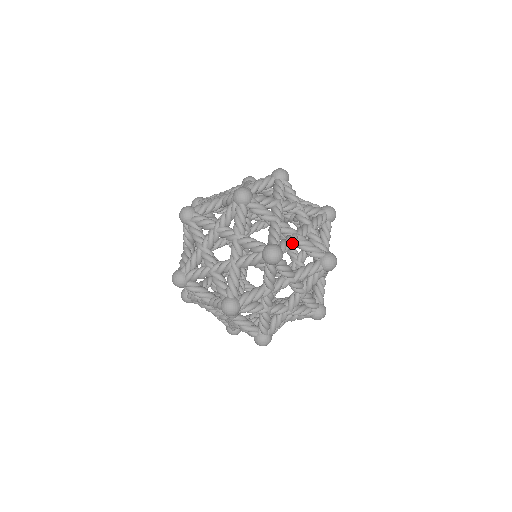
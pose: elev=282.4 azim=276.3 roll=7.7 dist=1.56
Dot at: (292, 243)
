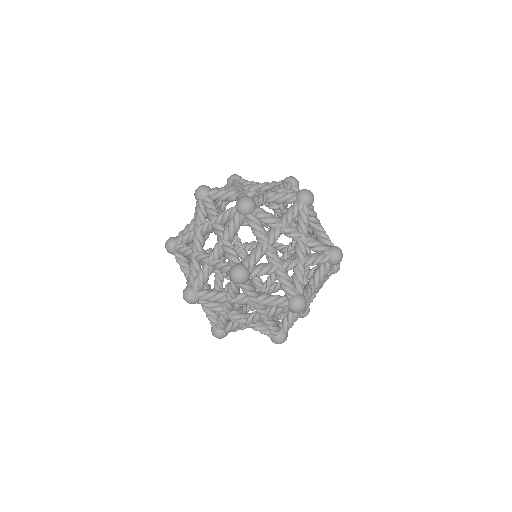
Dot at: (303, 275)
